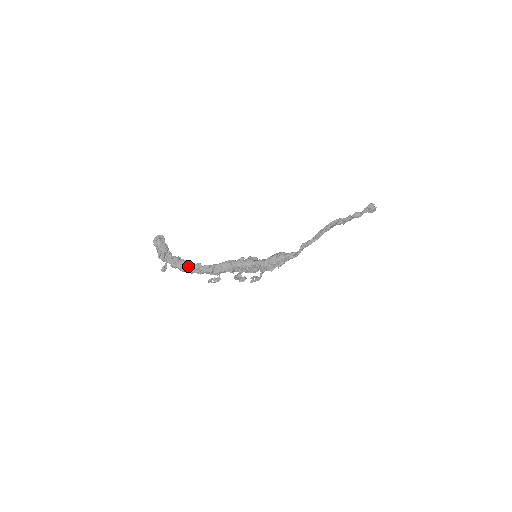
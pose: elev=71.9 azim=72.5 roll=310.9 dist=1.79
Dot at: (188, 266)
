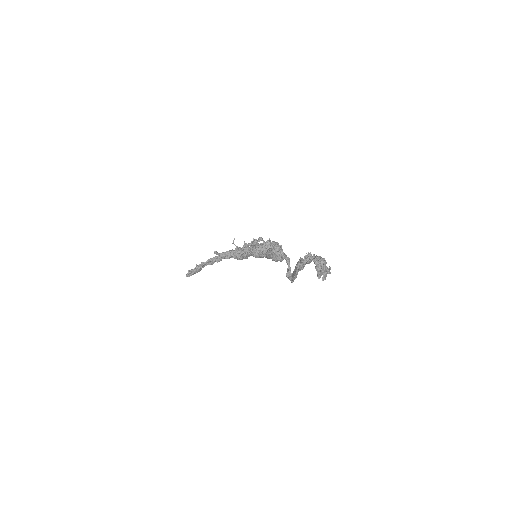
Dot at: occluded
